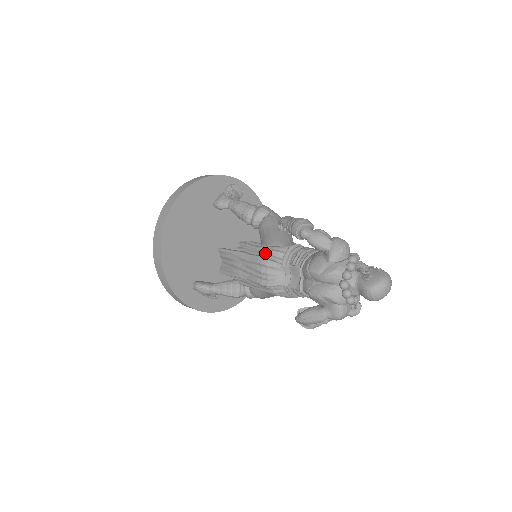
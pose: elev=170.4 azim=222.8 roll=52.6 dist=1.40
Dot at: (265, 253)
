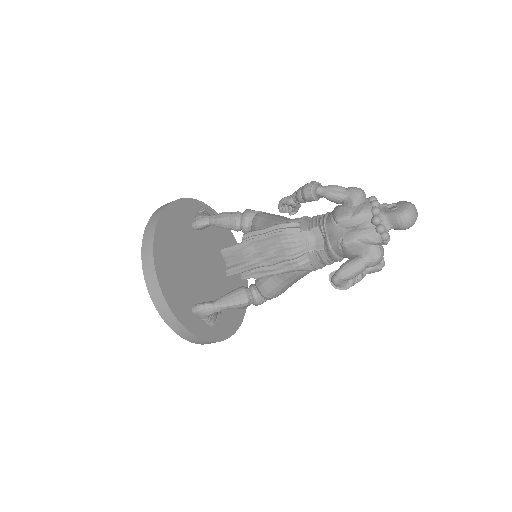
Dot at: (280, 228)
